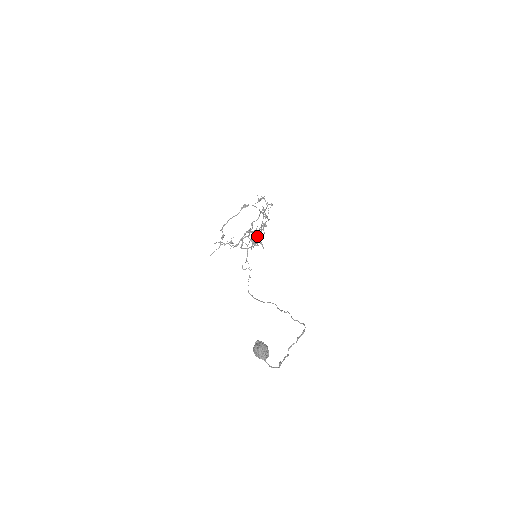
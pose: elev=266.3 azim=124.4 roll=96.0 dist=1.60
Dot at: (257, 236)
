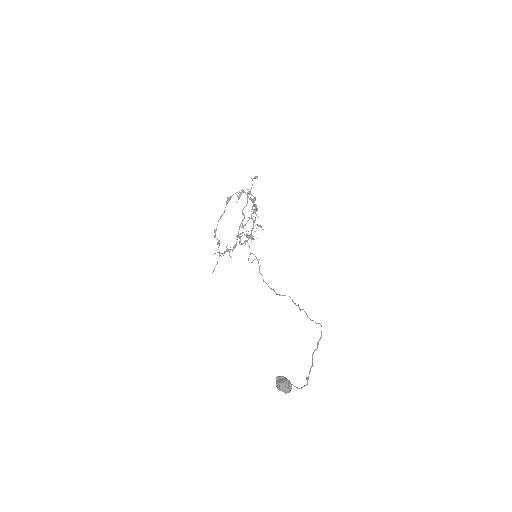
Dot at: occluded
